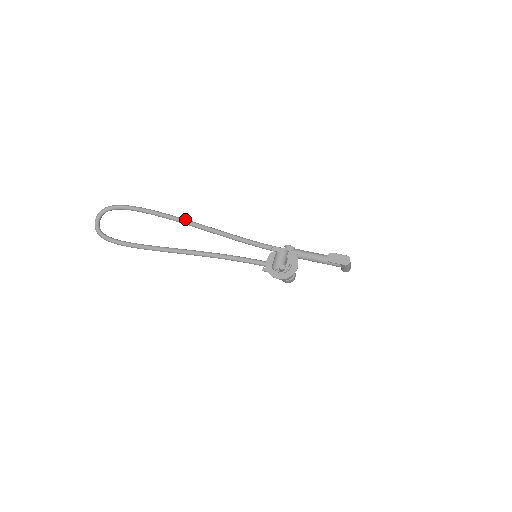
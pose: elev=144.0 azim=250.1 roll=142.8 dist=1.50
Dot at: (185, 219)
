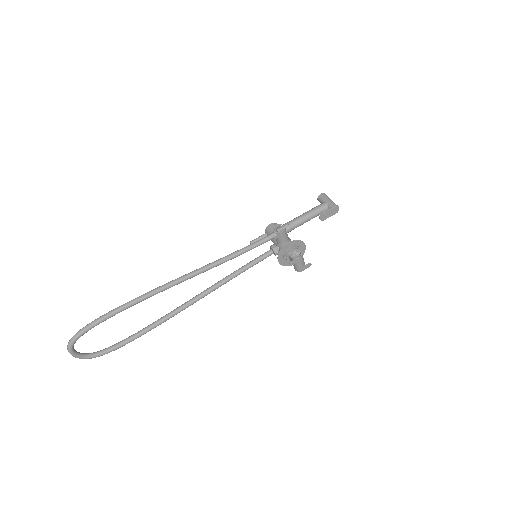
Dot at: (167, 286)
